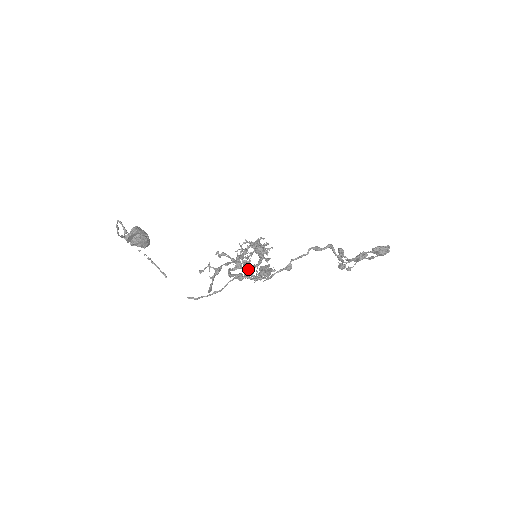
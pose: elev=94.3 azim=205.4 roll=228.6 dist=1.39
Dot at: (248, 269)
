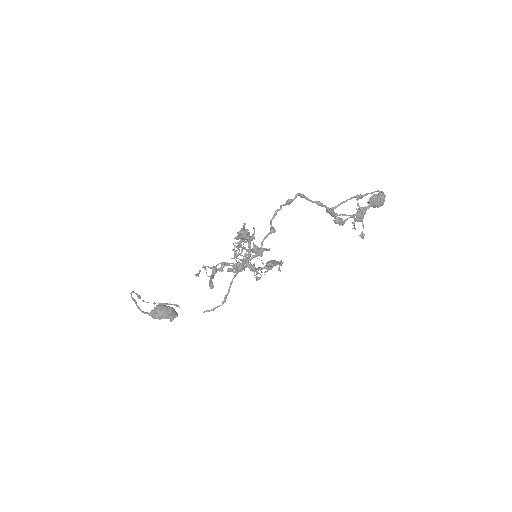
Dot at: (248, 263)
